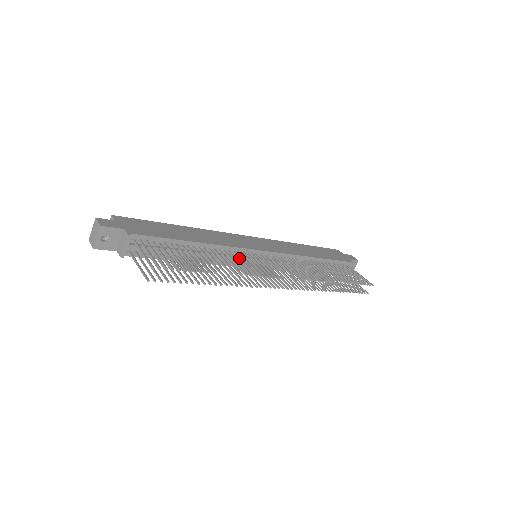
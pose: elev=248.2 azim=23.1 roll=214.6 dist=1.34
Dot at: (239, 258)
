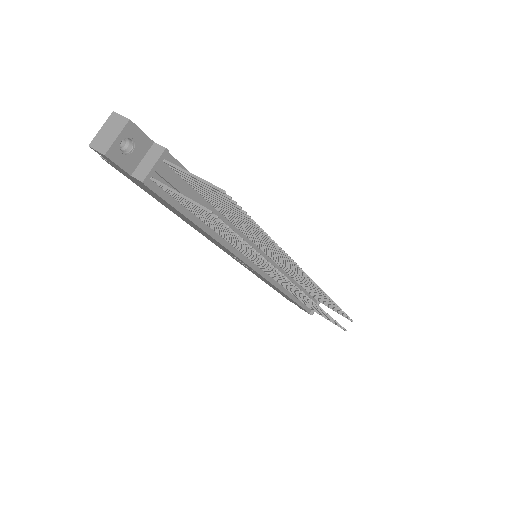
Dot at: (260, 243)
